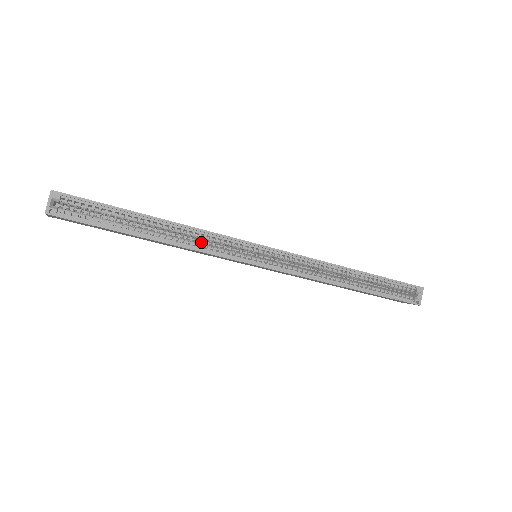
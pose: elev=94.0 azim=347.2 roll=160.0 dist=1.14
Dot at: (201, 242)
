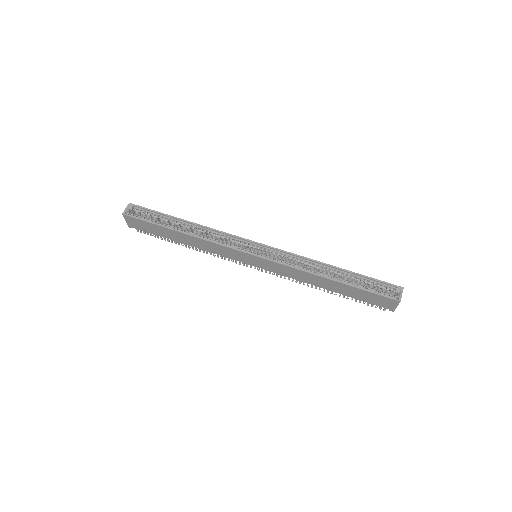
Dot at: occluded
